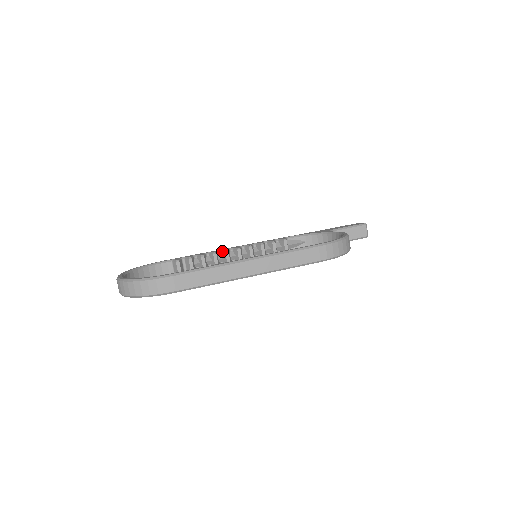
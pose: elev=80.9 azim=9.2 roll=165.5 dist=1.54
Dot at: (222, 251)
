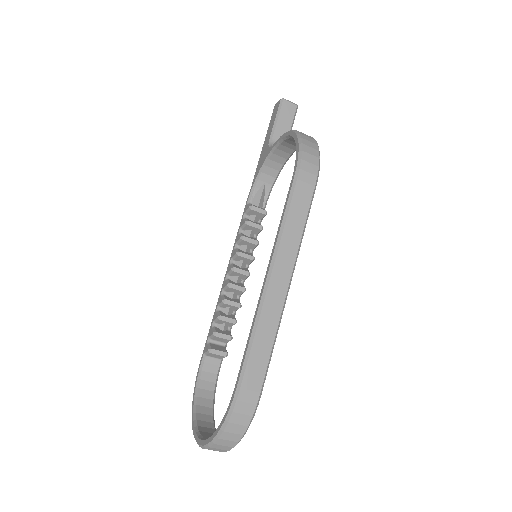
Dot at: (225, 290)
